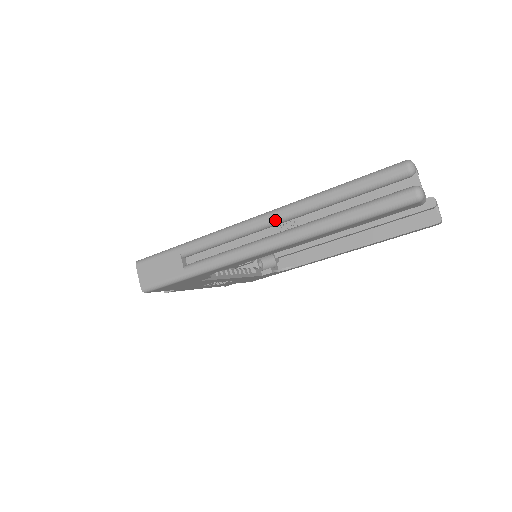
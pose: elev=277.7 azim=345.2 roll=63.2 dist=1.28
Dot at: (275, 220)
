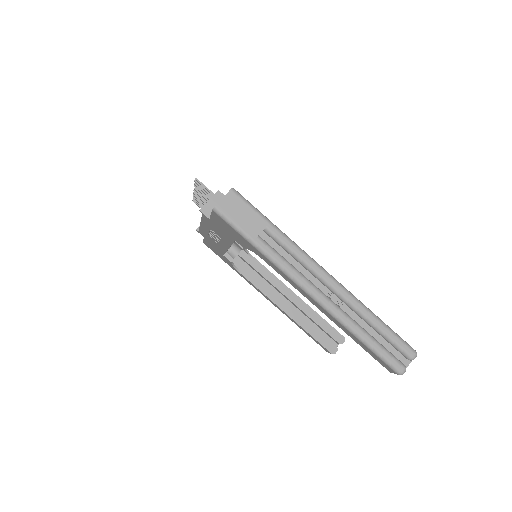
Dot at: (336, 290)
